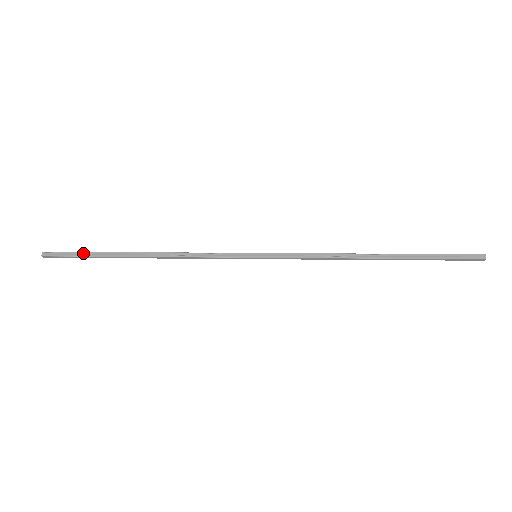
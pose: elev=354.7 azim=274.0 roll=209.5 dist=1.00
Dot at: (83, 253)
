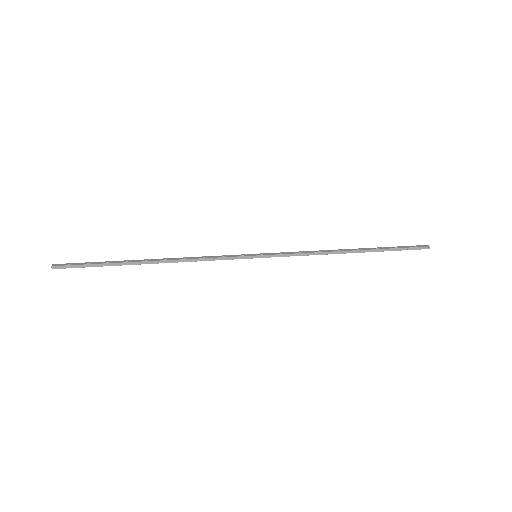
Dot at: (95, 262)
